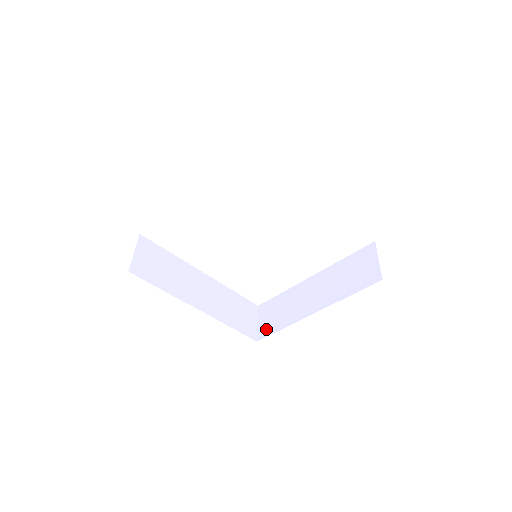
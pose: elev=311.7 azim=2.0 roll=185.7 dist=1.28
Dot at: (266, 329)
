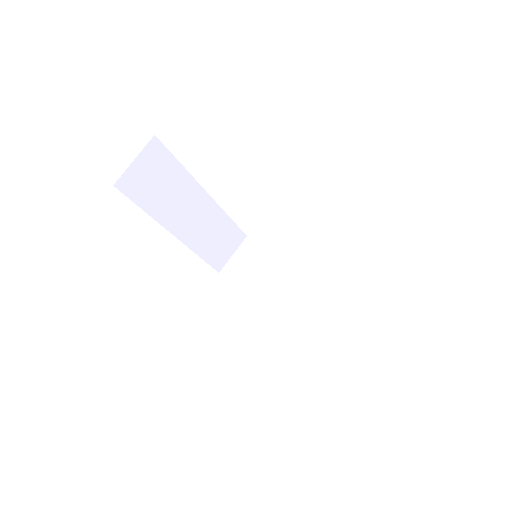
Dot at: (234, 272)
